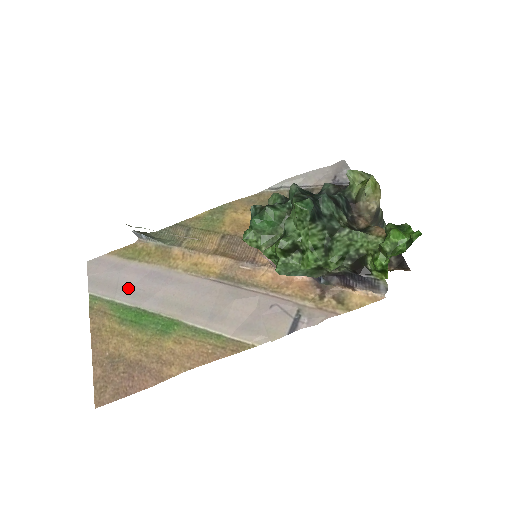
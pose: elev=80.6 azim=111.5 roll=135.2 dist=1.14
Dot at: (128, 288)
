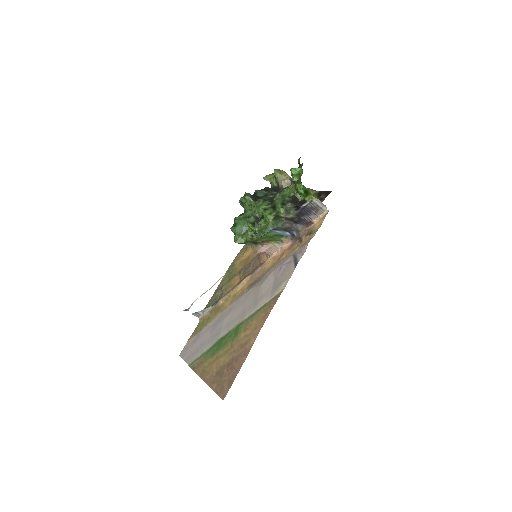
Dot at: (207, 340)
